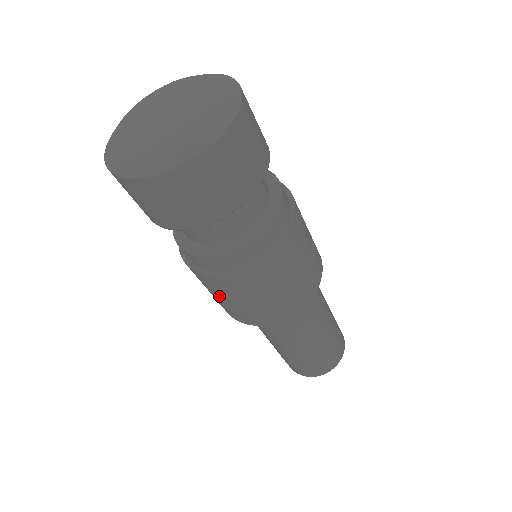
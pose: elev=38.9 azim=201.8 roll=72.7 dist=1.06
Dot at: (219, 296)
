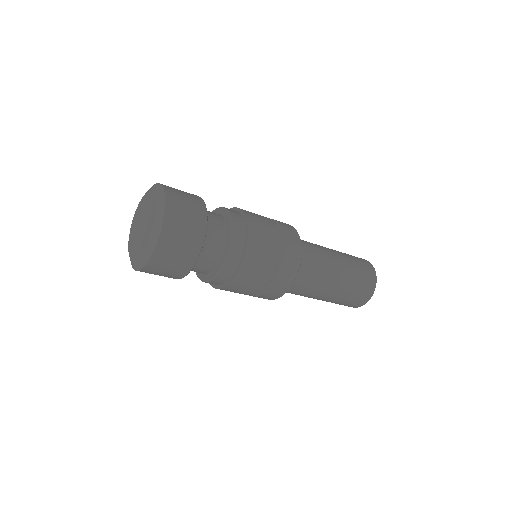
Dot at: occluded
